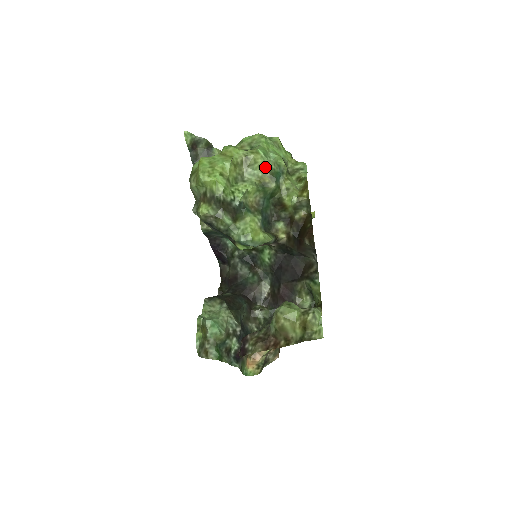
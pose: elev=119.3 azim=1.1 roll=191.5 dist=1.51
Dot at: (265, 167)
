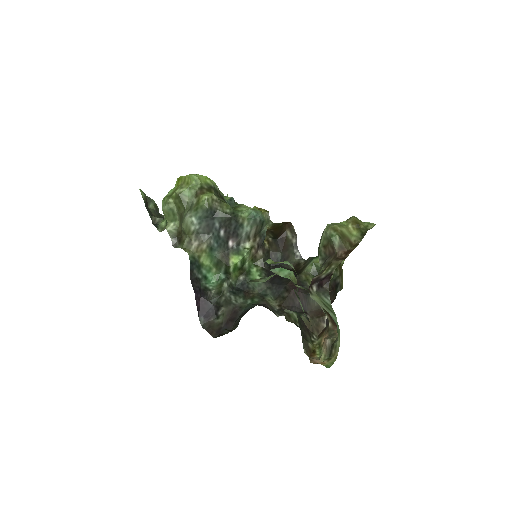
Dot at: occluded
